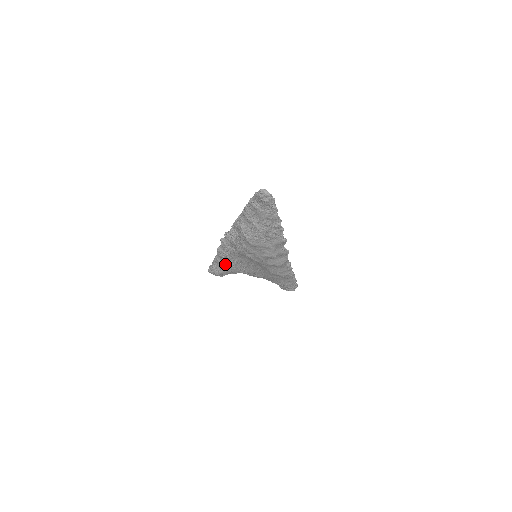
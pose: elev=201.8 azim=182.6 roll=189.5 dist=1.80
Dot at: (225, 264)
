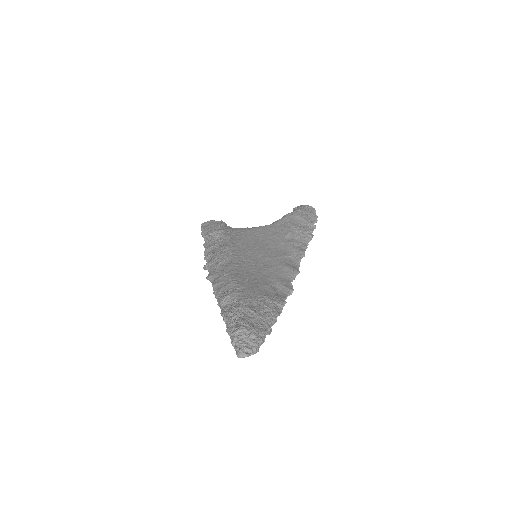
Dot at: occluded
